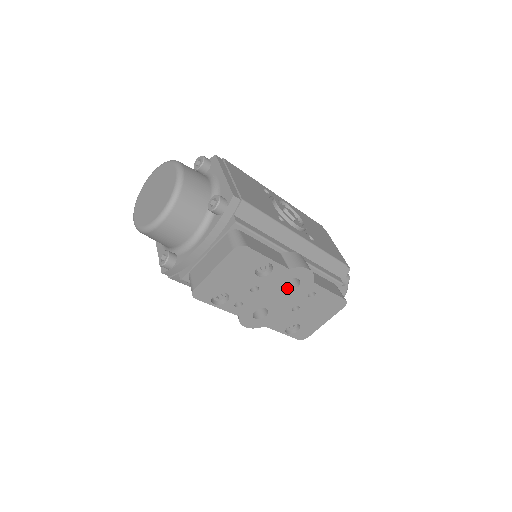
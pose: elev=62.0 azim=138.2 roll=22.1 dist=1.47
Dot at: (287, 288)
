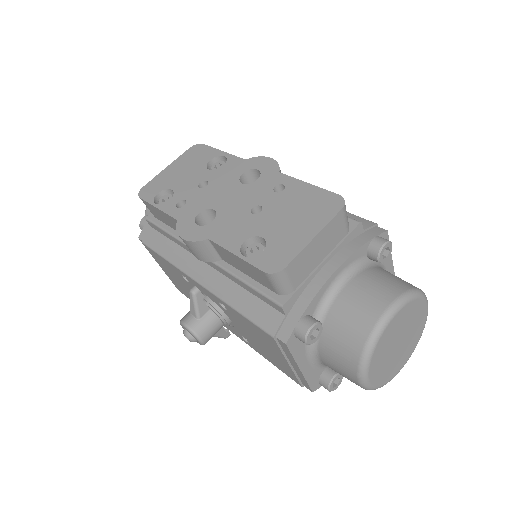
Dot at: (246, 187)
